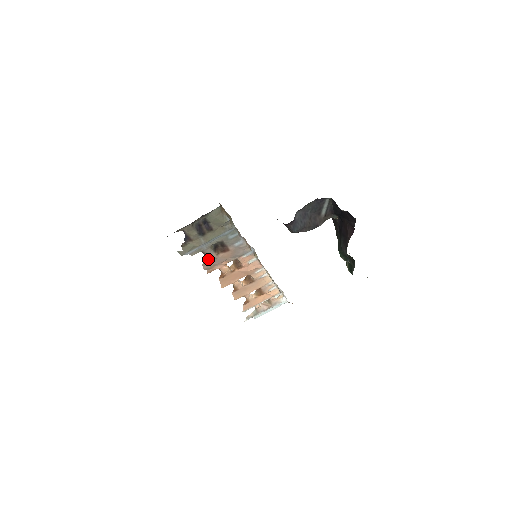
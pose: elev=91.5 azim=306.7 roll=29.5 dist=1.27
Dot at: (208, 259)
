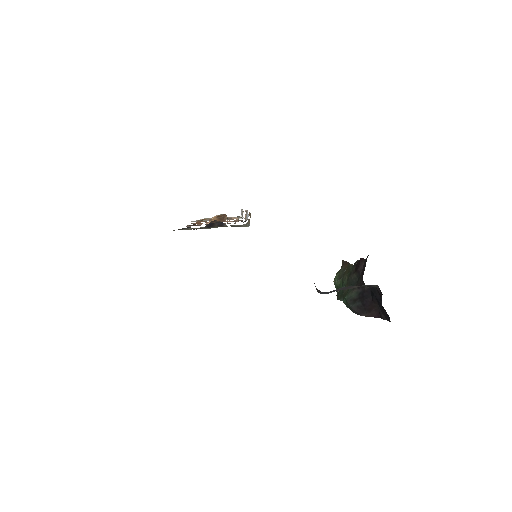
Dot at: (196, 225)
